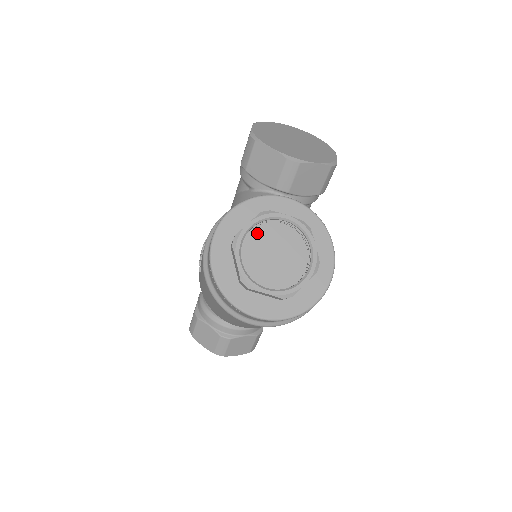
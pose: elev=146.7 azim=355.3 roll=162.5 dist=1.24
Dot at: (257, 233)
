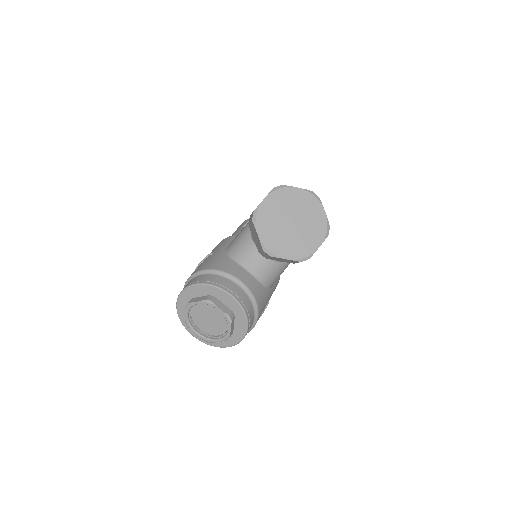
Dot at: (204, 304)
